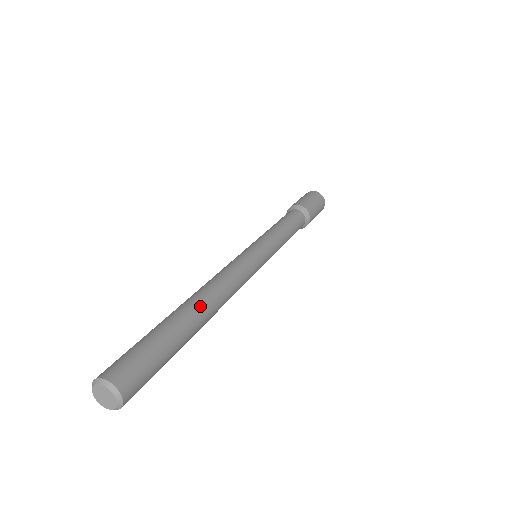
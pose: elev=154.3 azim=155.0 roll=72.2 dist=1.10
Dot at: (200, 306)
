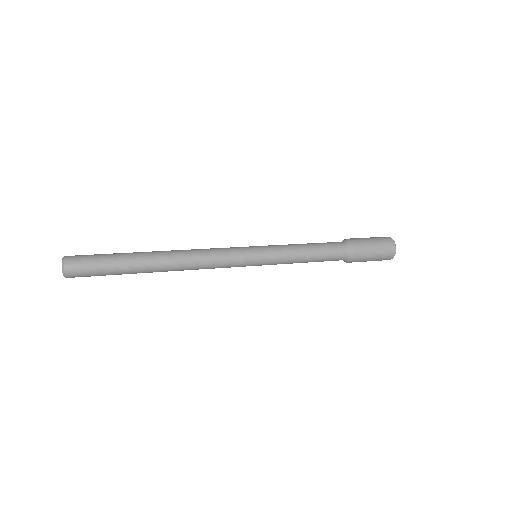
Dot at: (157, 255)
